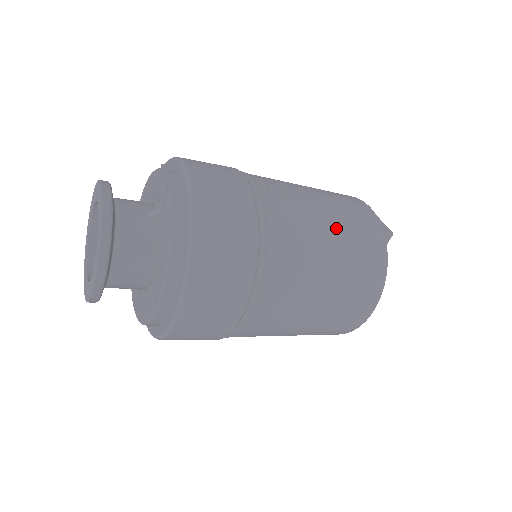
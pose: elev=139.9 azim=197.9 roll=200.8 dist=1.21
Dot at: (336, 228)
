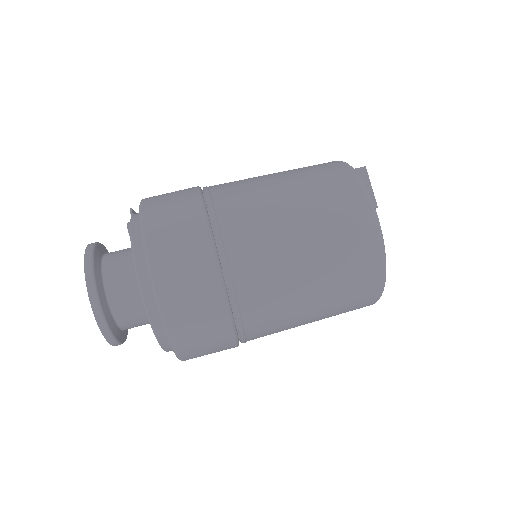
Dot at: (284, 173)
